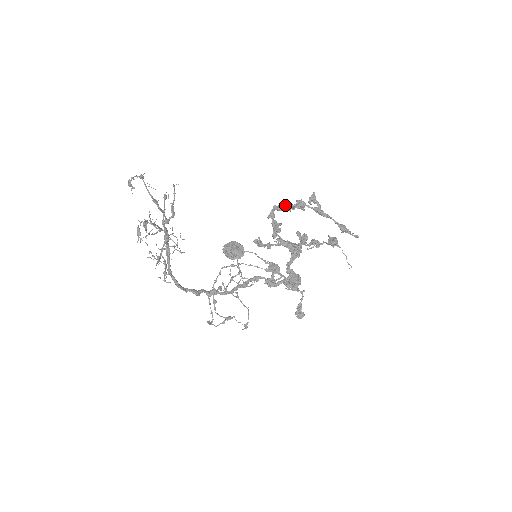
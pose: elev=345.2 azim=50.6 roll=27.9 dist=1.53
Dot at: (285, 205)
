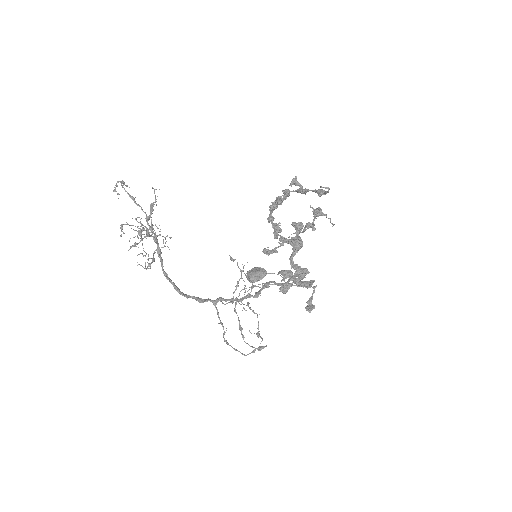
Dot at: (275, 200)
